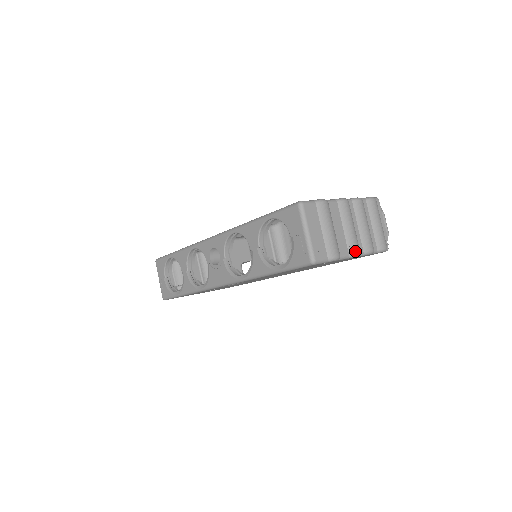
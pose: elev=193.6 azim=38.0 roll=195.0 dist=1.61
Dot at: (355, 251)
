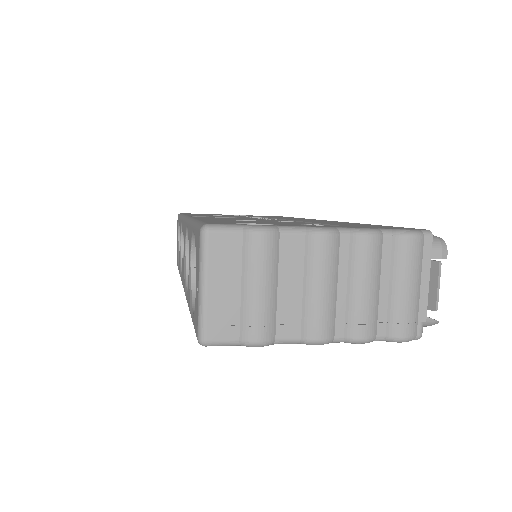
Dot at: (315, 336)
